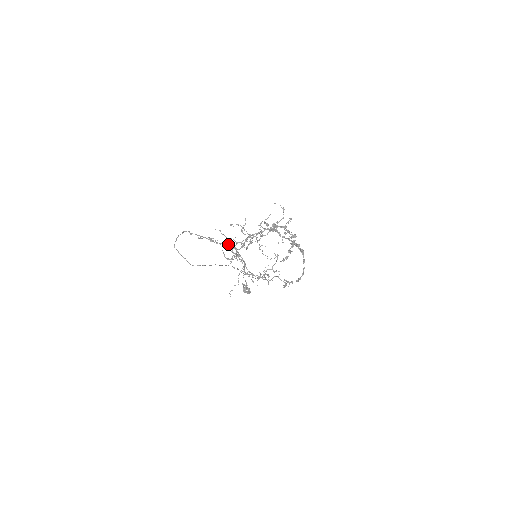
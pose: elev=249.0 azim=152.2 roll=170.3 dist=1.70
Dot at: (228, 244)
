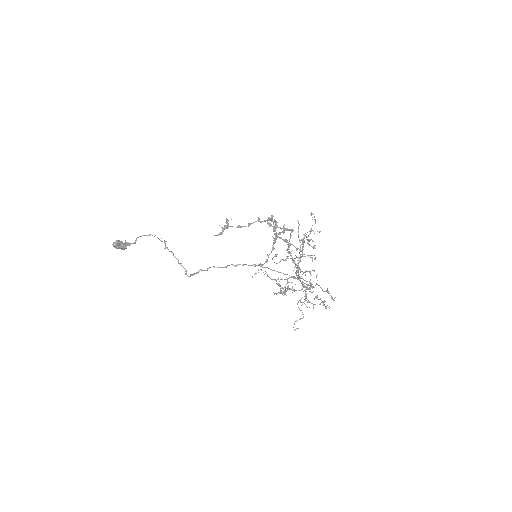
Dot at: (319, 285)
